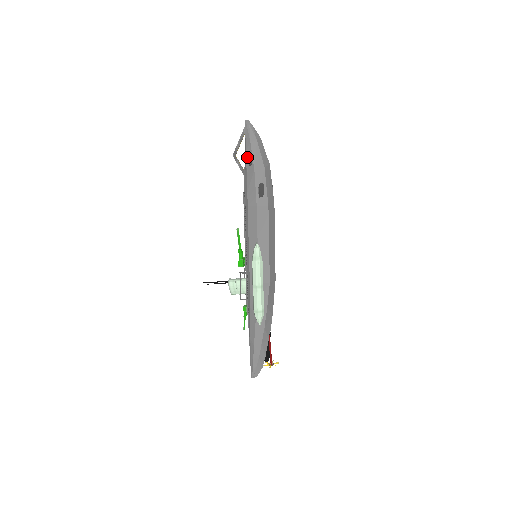
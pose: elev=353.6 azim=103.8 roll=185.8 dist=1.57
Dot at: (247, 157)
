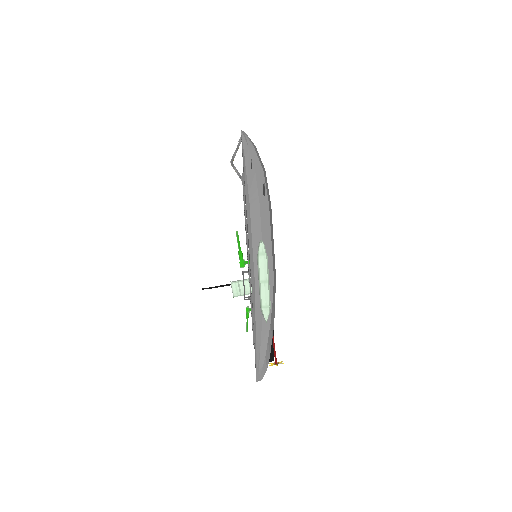
Dot at: (246, 162)
